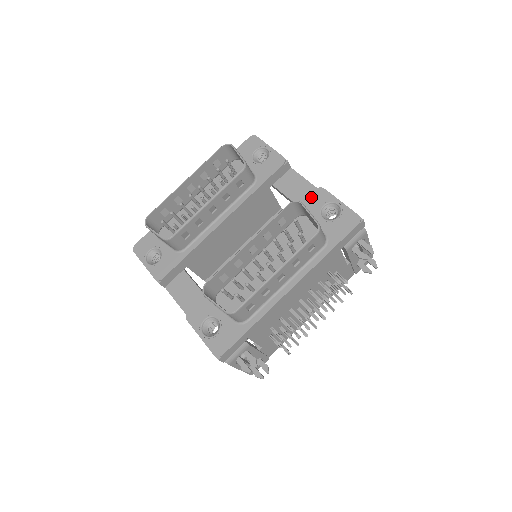
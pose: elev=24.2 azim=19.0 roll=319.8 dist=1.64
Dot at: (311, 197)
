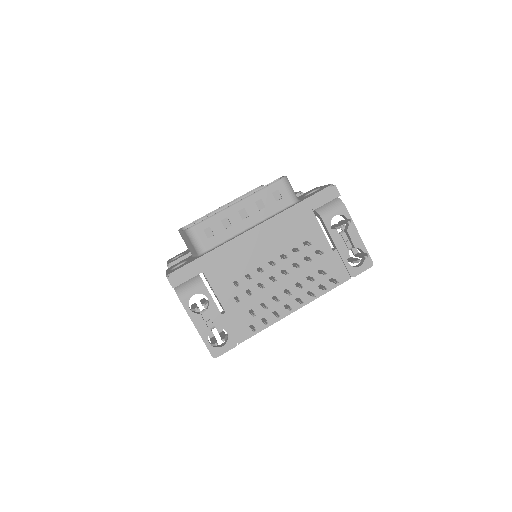
Dot at: occluded
